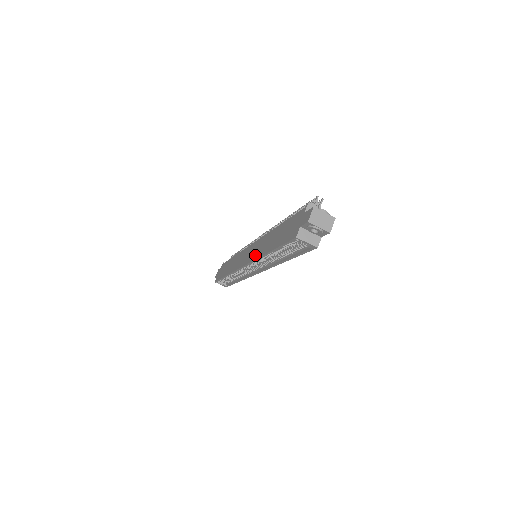
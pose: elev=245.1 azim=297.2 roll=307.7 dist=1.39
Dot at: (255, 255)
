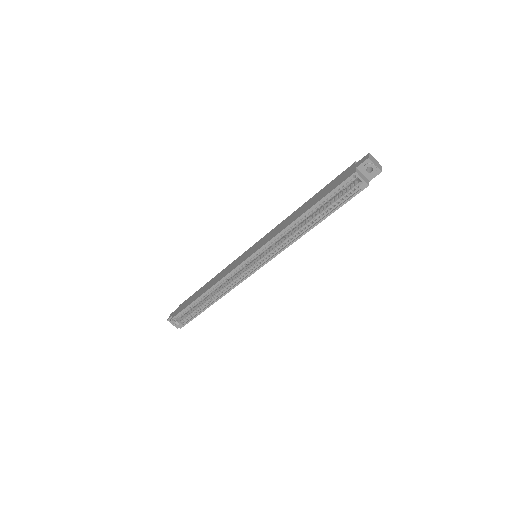
Dot at: (272, 235)
